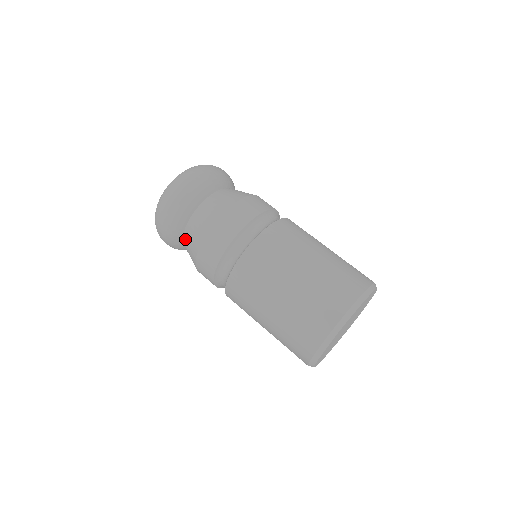
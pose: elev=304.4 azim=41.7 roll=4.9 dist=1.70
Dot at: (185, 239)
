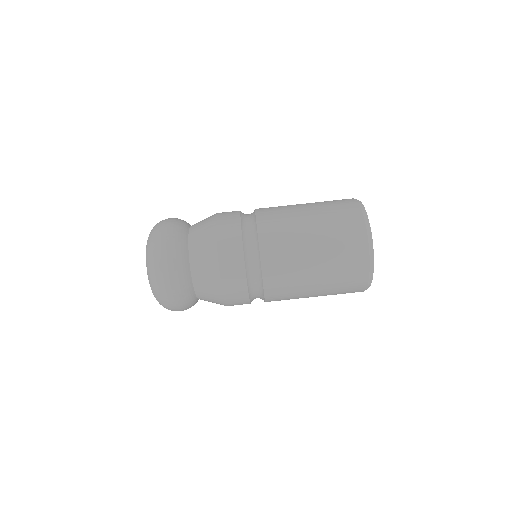
Dot at: (197, 284)
